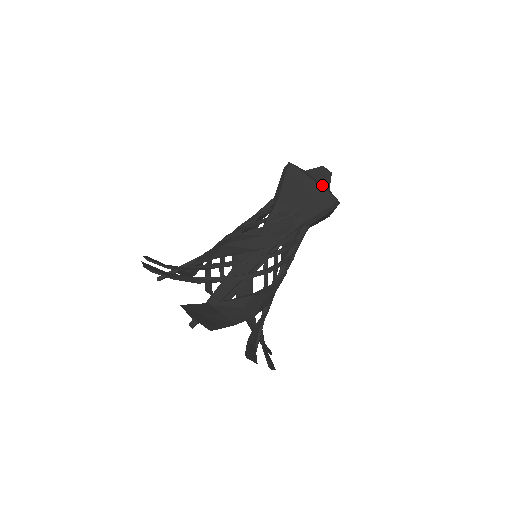
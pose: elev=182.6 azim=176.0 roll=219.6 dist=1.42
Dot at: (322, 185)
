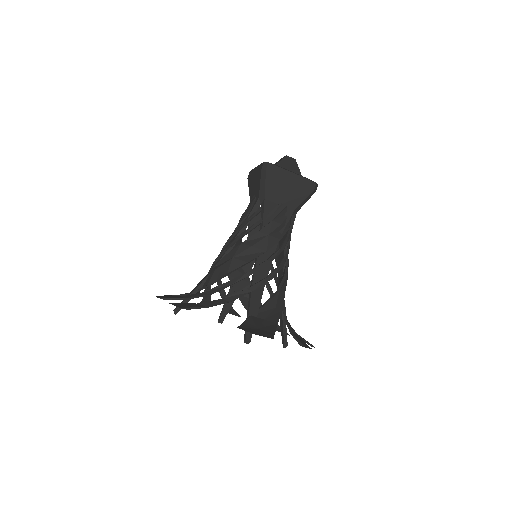
Dot at: (296, 173)
